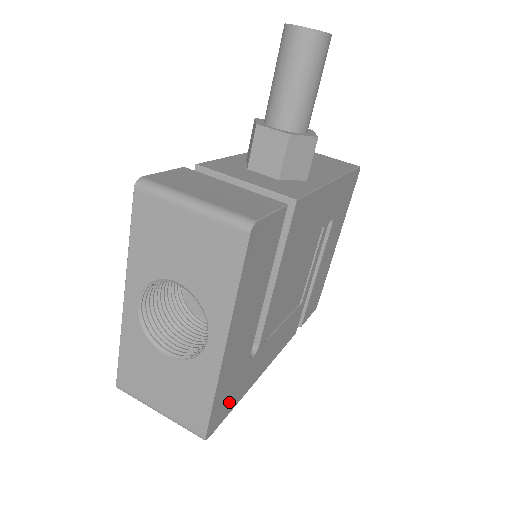
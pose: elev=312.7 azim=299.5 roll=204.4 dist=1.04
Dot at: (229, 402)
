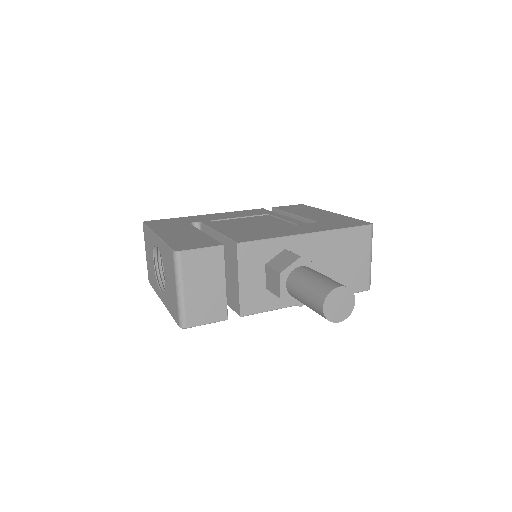
Dot at: occluded
